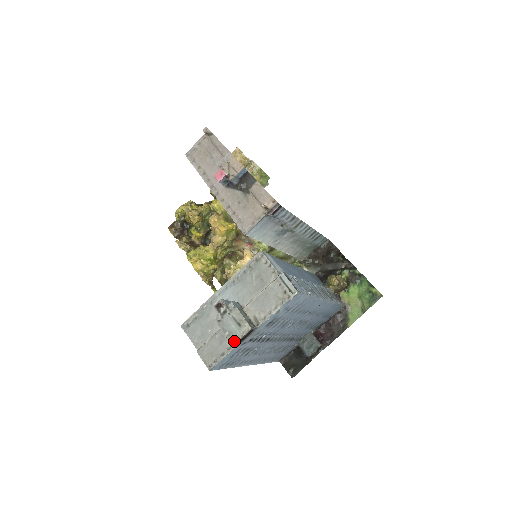
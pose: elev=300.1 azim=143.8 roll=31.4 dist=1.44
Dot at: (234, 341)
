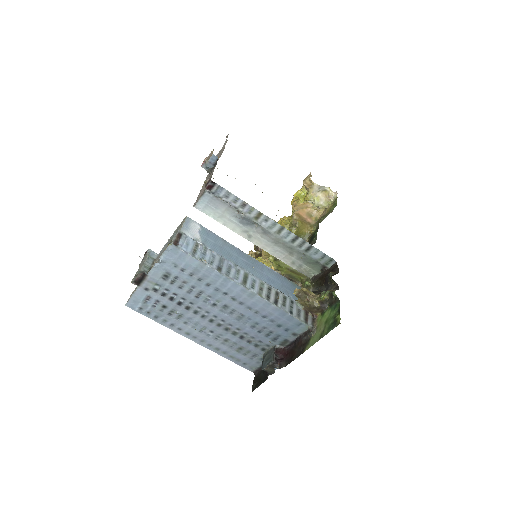
Dot at: (133, 279)
